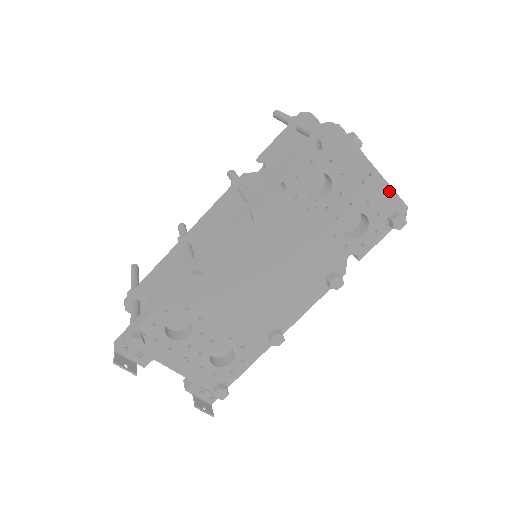
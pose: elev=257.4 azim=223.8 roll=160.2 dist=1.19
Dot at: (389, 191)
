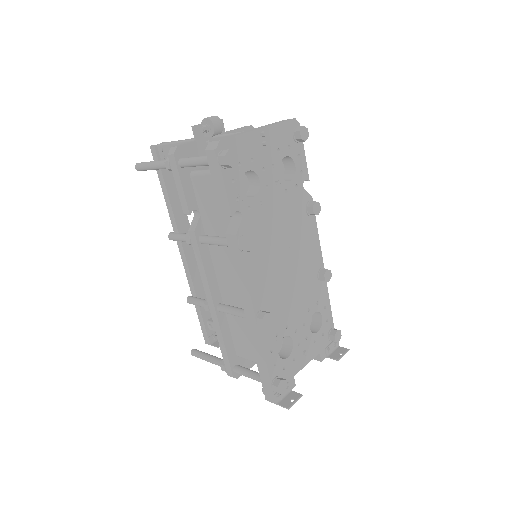
Dot at: (279, 127)
